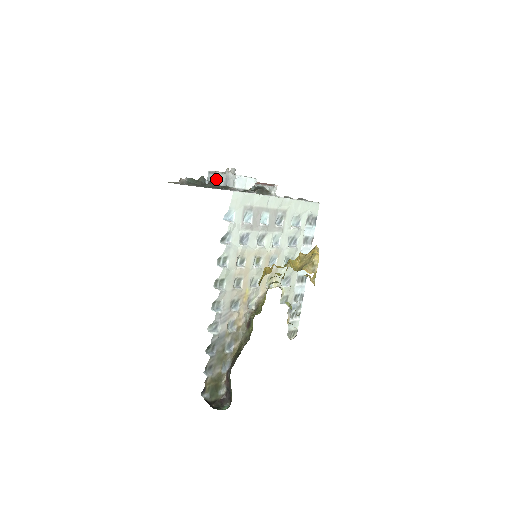
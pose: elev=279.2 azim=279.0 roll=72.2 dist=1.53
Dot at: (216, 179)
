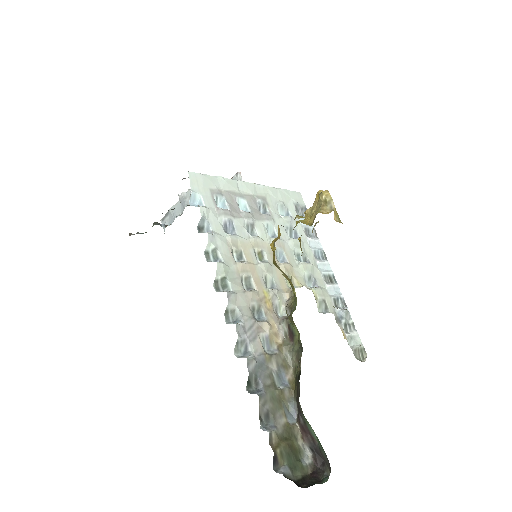
Dot at: (172, 216)
